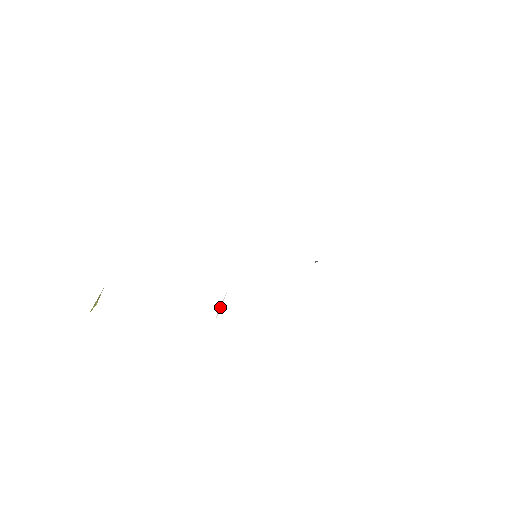
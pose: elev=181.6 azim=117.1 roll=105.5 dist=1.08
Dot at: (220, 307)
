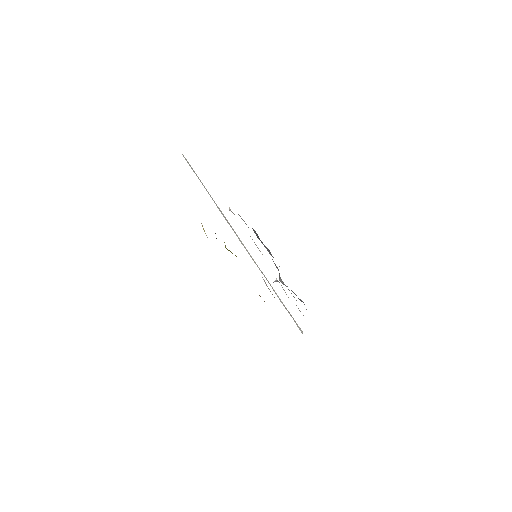
Dot at: (265, 283)
